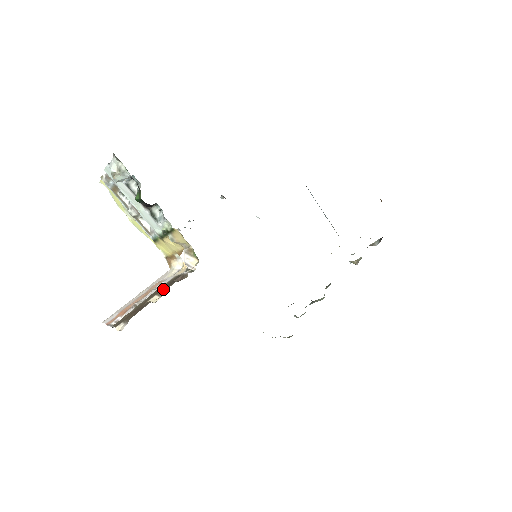
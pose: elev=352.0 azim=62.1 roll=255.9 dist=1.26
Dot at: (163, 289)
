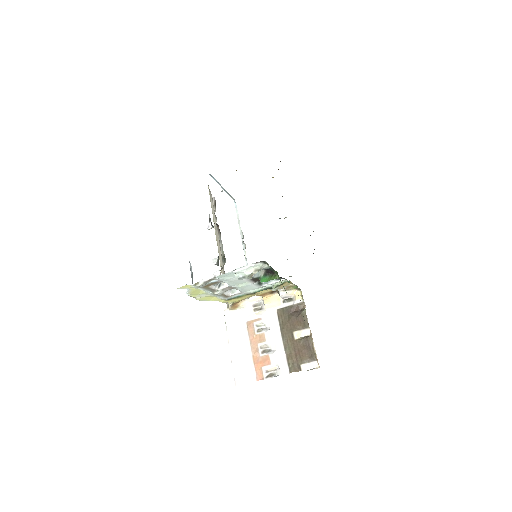
Dot at: (296, 324)
